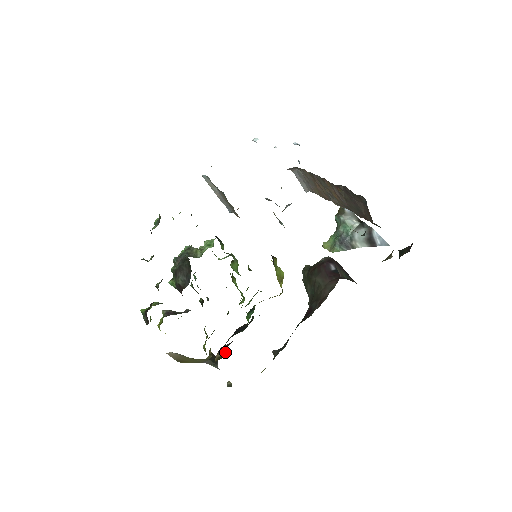
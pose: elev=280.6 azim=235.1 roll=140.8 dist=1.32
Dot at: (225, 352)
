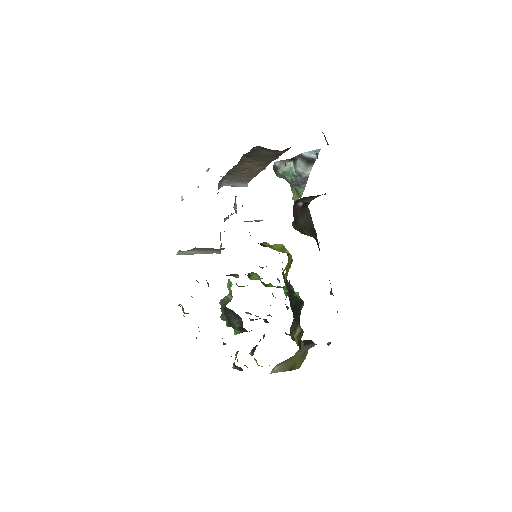
Dot at: (299, 329)
